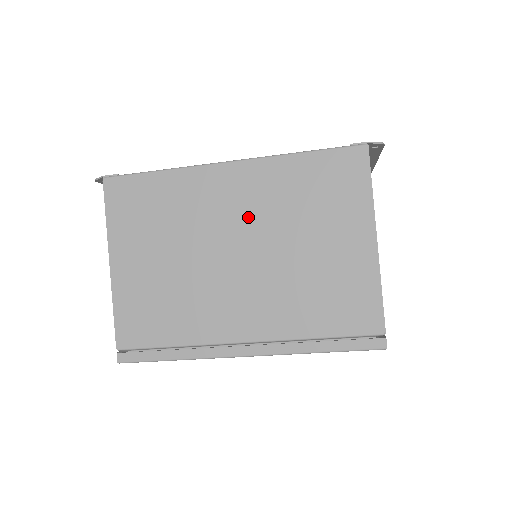
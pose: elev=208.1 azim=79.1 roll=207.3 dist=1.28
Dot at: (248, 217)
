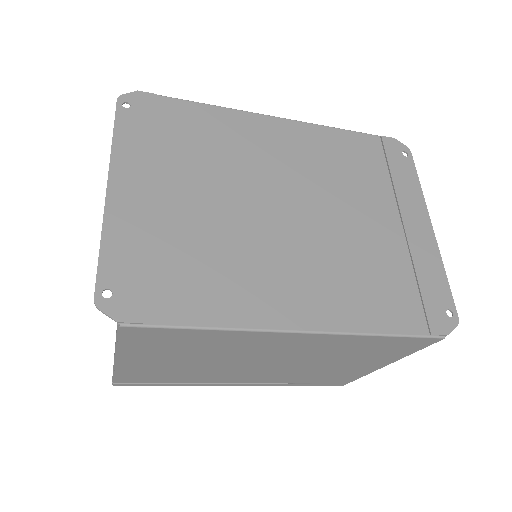
Dot at: (292, 354)
